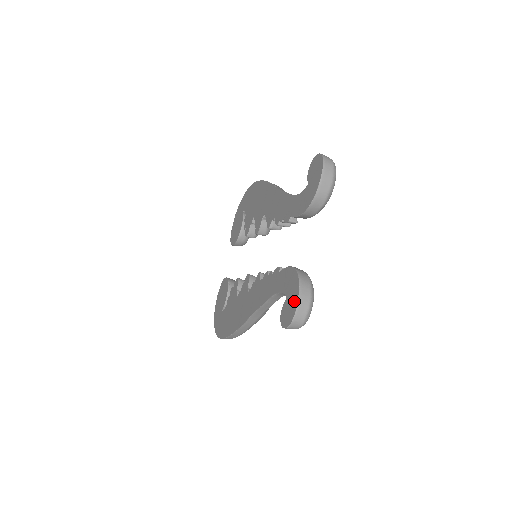
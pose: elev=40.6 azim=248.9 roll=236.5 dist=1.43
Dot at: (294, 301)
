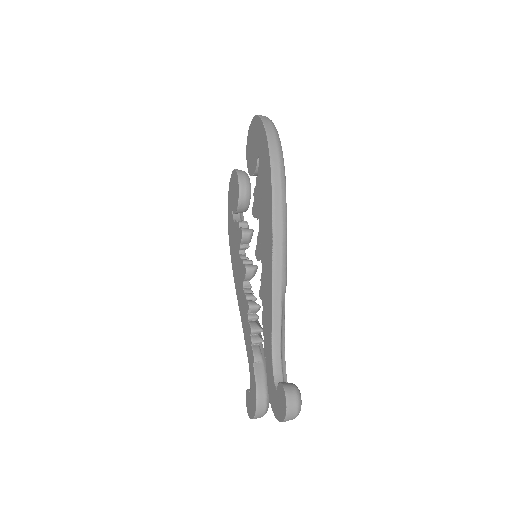
Dot at: (251, 413)
